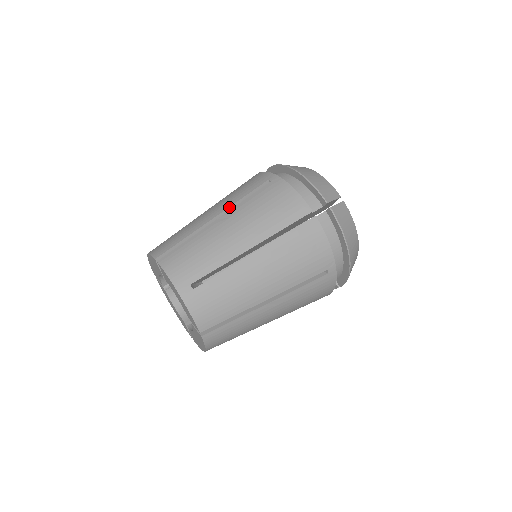
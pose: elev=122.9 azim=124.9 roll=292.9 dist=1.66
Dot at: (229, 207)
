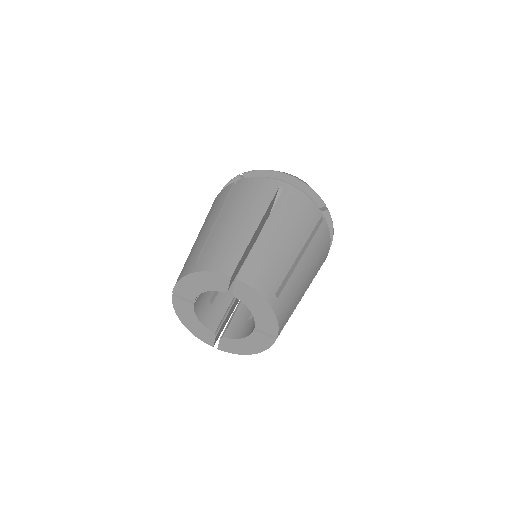
Dot at: occluded
